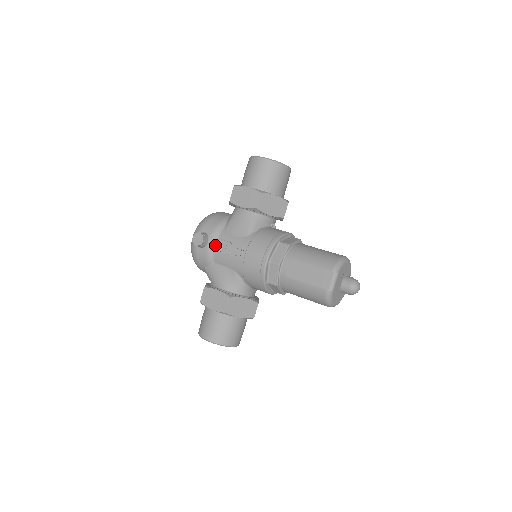
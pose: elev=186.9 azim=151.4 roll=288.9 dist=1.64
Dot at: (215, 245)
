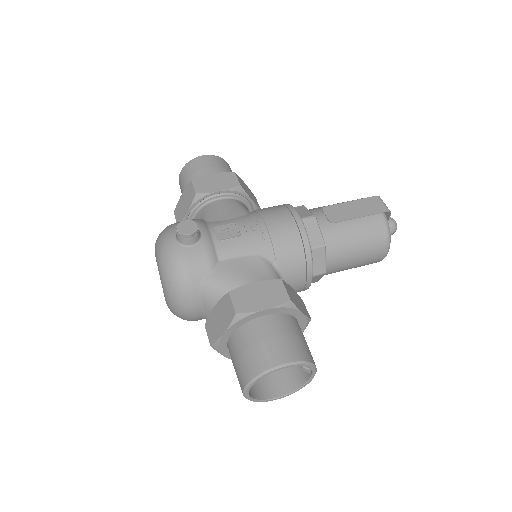
Dot at: (211, 236)
